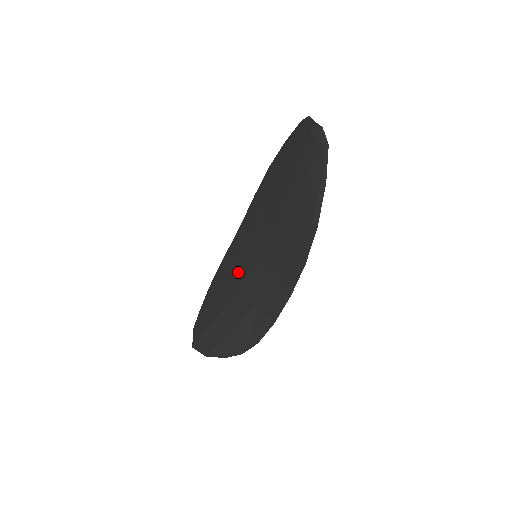
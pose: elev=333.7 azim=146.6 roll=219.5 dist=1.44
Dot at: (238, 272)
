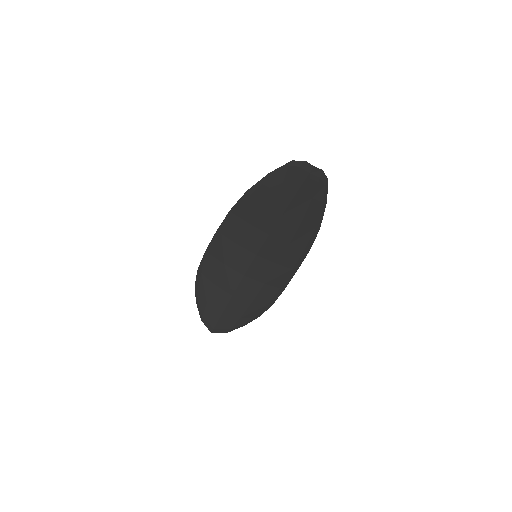
Dot at: (235, 269)
